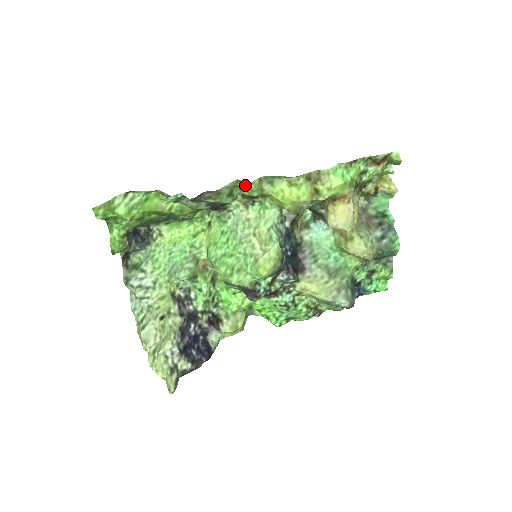
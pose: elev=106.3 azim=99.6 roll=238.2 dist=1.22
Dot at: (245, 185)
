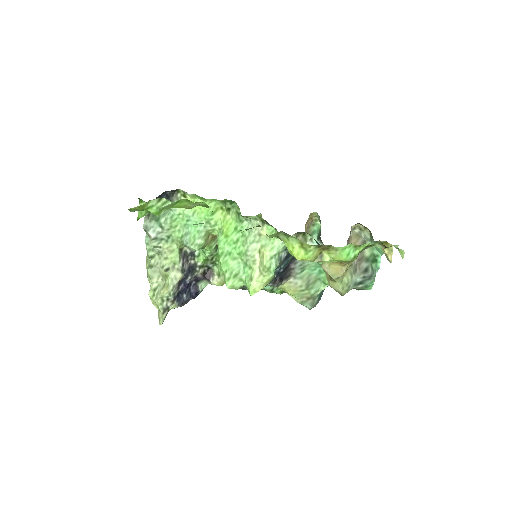
Dot at: occluded
